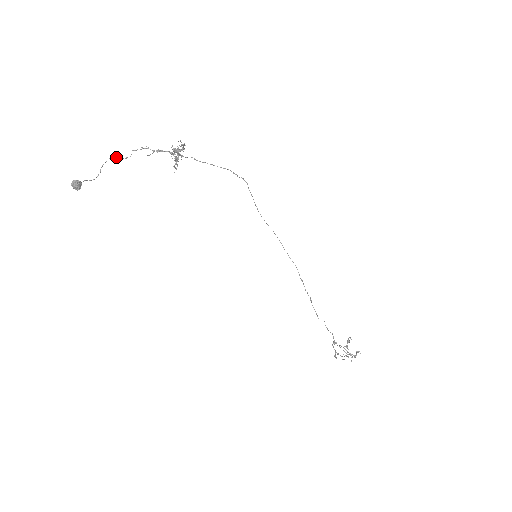
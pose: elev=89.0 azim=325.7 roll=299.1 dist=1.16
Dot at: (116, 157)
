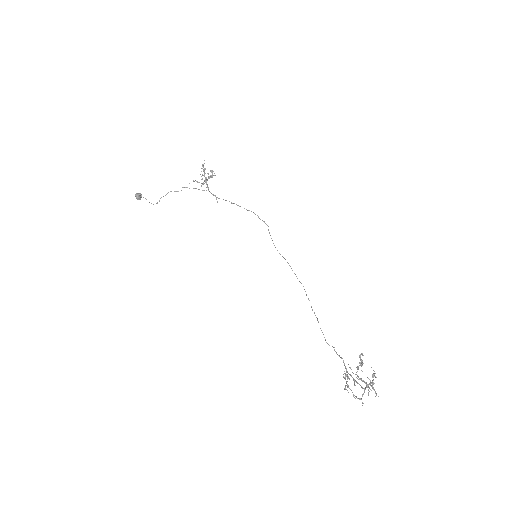
Dot at: occluded
